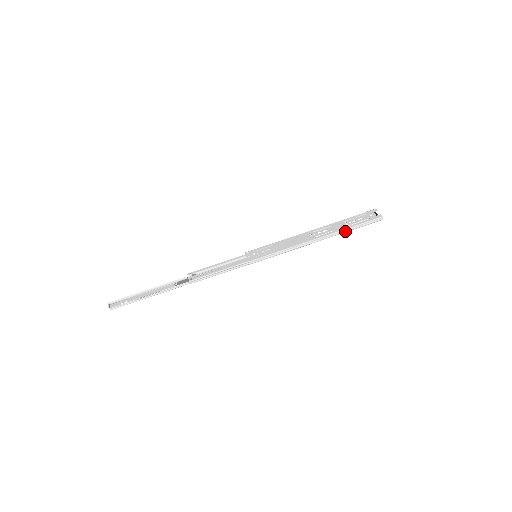
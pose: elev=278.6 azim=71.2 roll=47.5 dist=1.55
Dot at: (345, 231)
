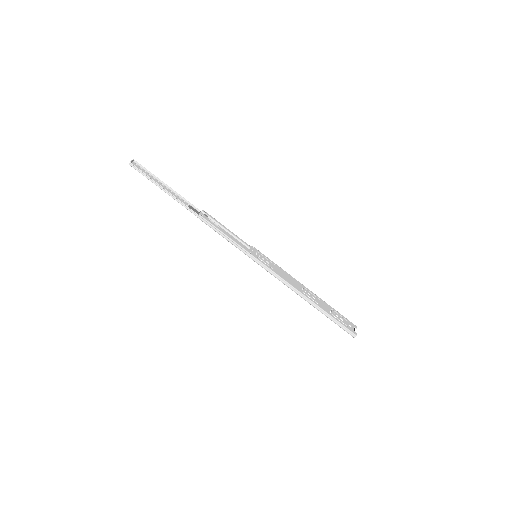
Dot at: (325, 314)
